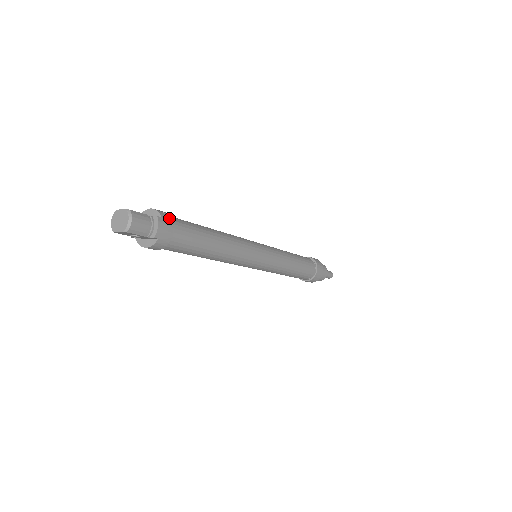
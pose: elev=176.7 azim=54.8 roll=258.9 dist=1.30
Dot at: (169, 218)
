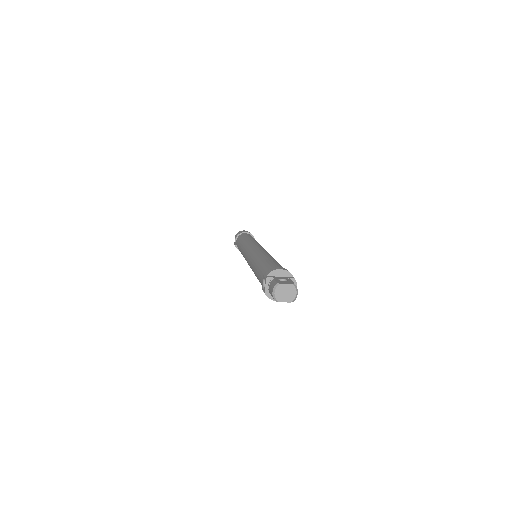
Dot at: occluded
